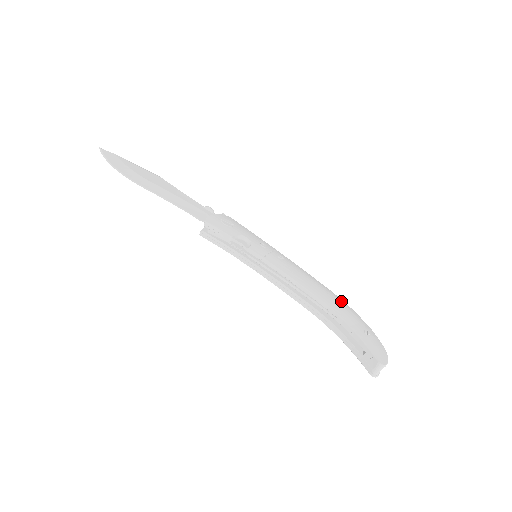
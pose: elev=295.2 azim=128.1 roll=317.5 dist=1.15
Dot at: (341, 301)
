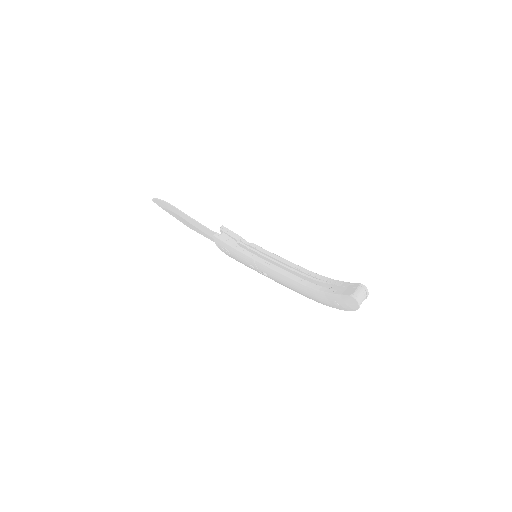
Dot at: occluded
